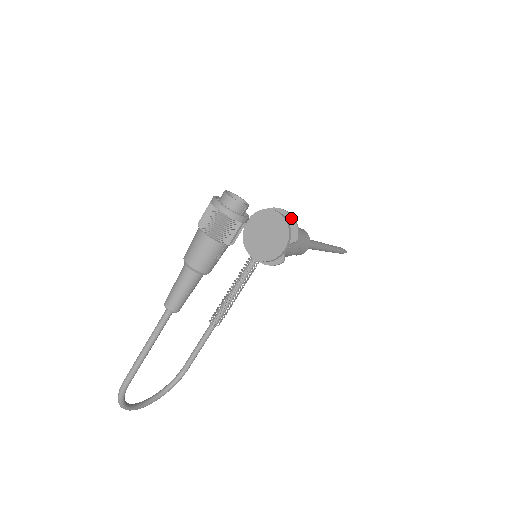
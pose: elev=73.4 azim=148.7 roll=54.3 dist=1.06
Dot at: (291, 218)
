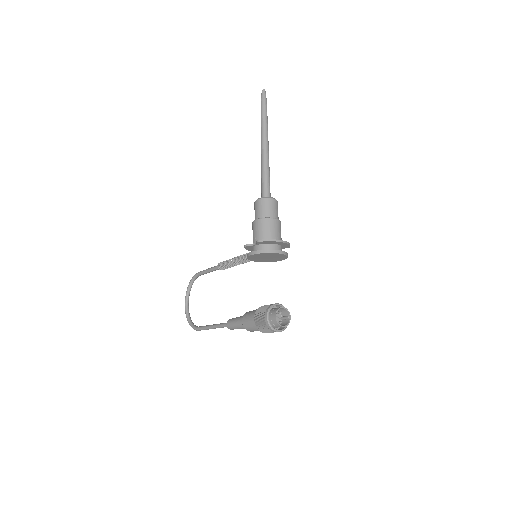
Dot at: (285, 244)
